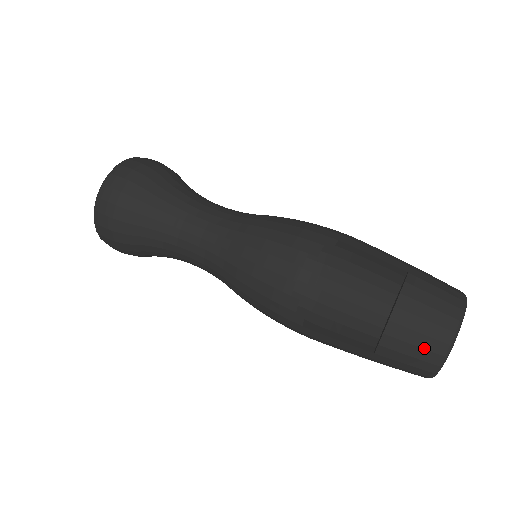
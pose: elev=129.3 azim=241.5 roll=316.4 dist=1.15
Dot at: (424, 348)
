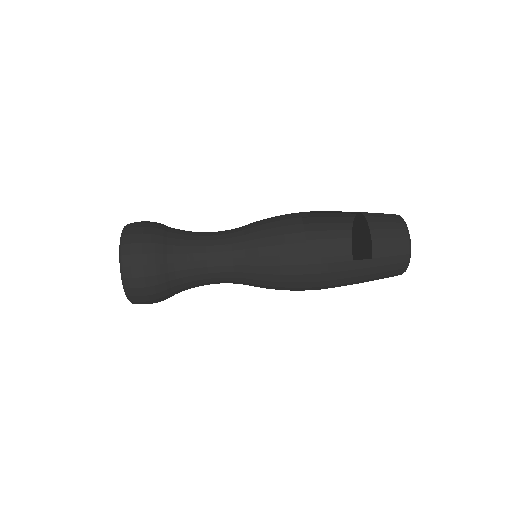
Dot at: (397, 237)
